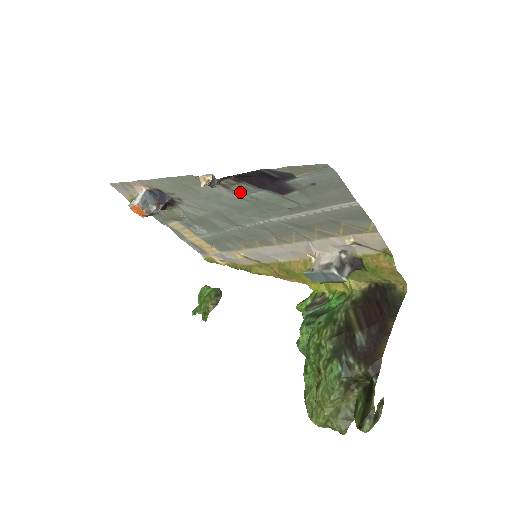
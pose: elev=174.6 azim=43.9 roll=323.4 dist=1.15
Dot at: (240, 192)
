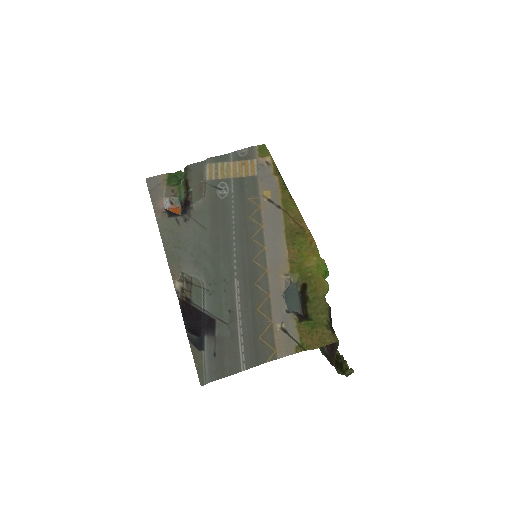
Dot at: (199, 288)
